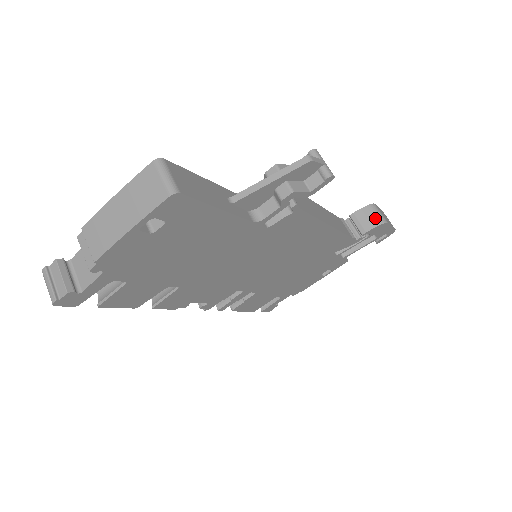
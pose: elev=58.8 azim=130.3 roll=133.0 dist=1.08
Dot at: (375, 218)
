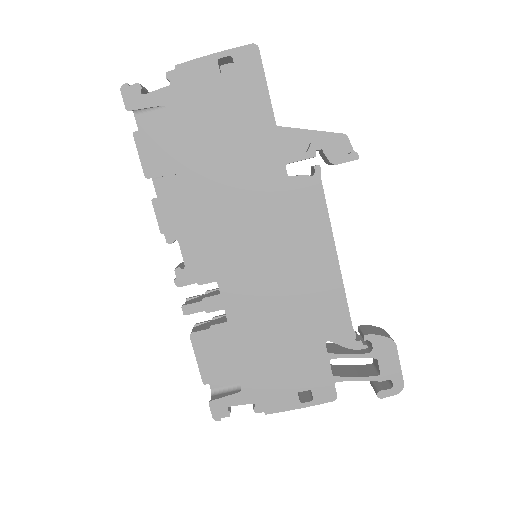
Dot at: (384, 333)
